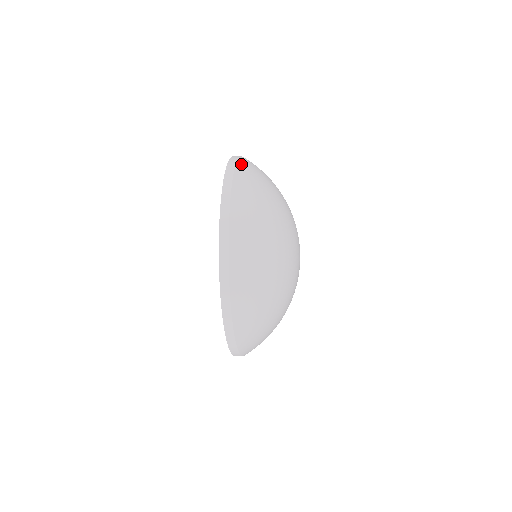
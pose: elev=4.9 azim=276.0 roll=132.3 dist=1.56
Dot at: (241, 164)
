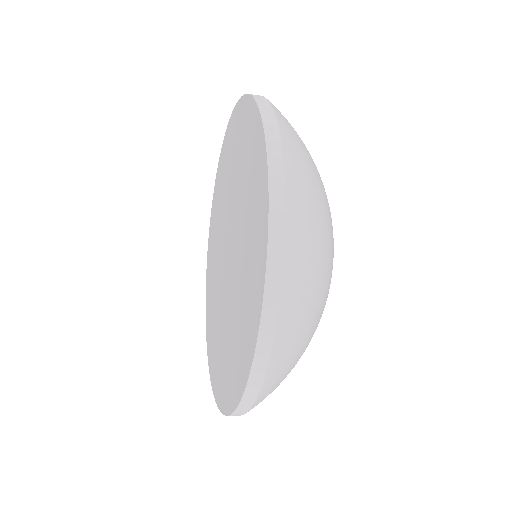
Dot at: occluded
